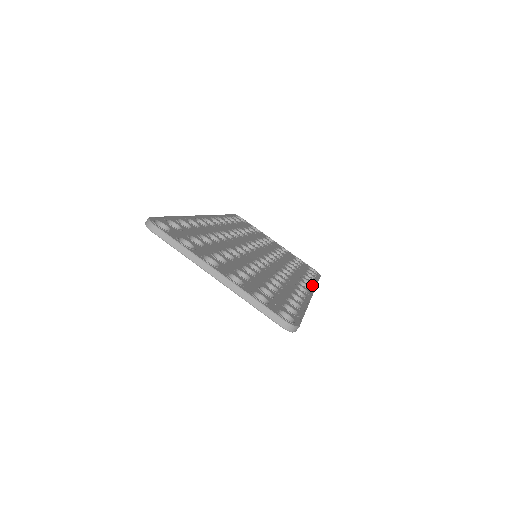
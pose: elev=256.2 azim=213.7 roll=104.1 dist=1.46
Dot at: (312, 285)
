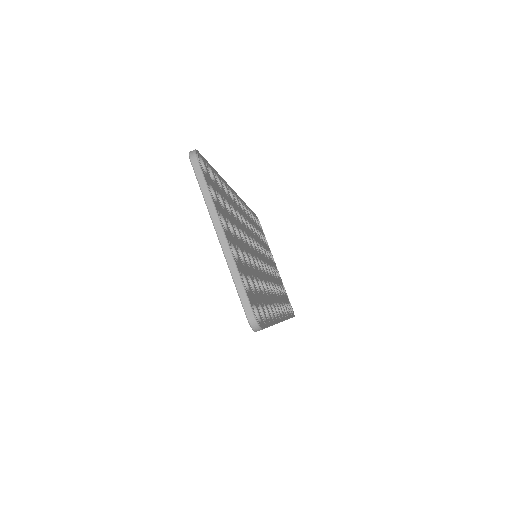
Dot at: (285, 315)
